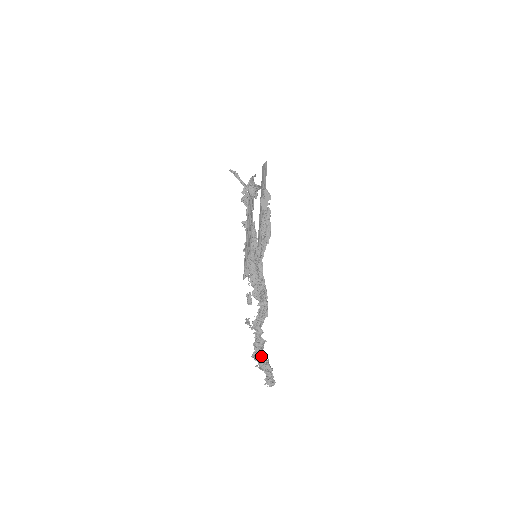
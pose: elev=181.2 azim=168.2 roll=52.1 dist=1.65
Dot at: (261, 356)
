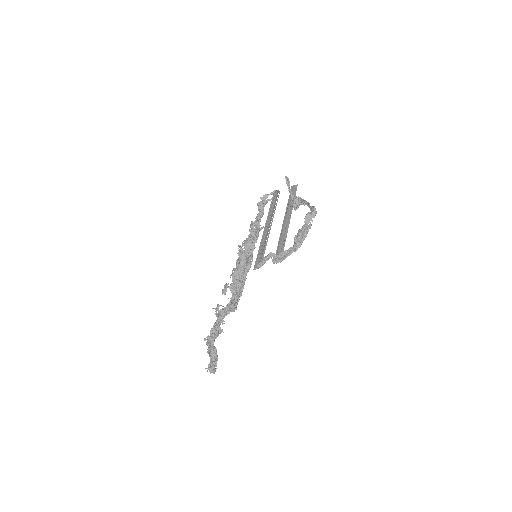
Dot at: (213, 343)
